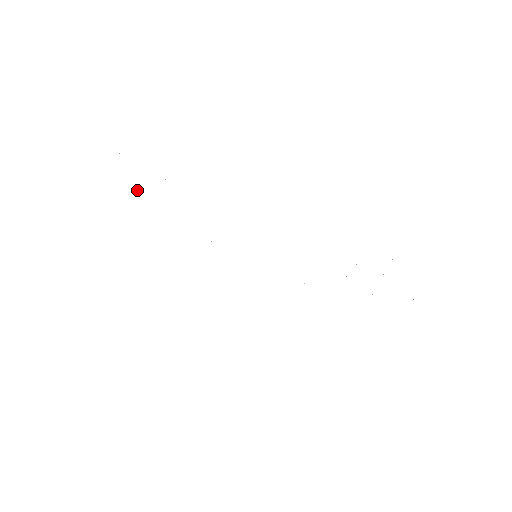
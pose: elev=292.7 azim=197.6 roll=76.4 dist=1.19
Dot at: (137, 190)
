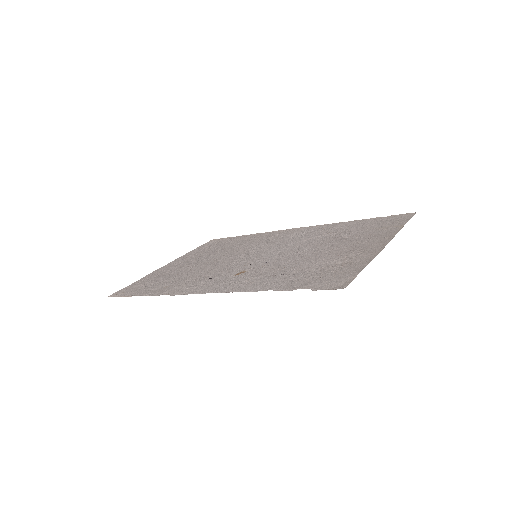
Dot at: (157, 277)
